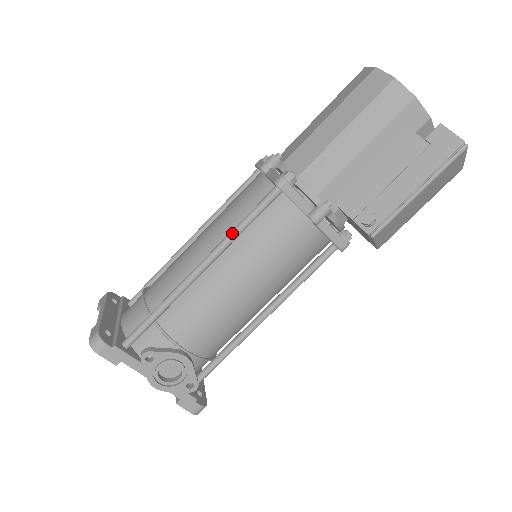
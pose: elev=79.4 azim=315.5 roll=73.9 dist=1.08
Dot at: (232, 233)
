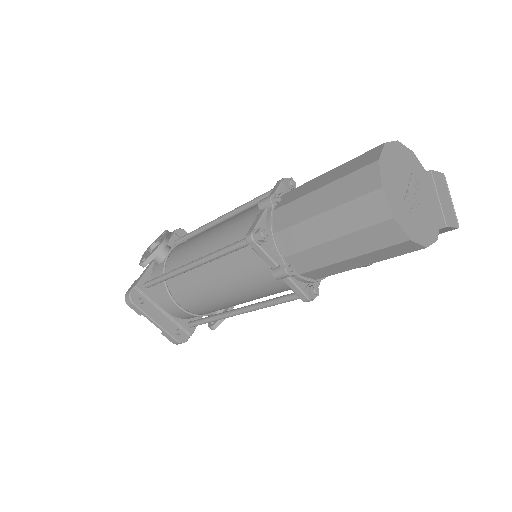
Dot at: occluded
